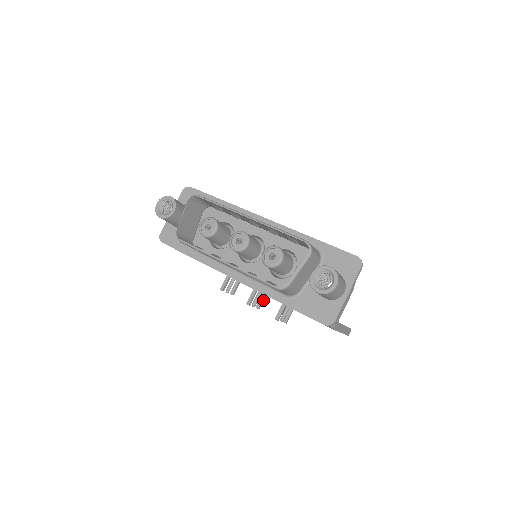
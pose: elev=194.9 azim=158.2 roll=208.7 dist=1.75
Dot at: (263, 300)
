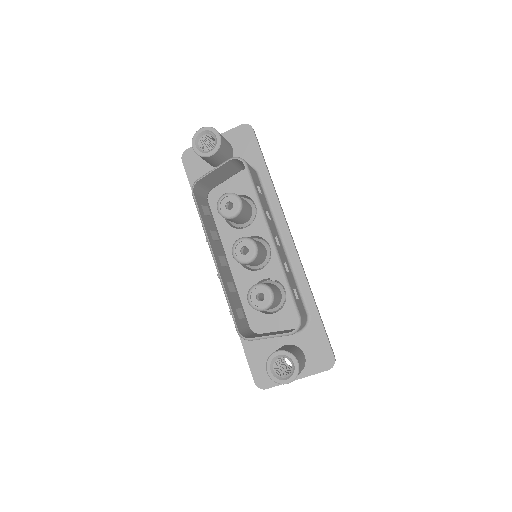
Dot at: occluded
